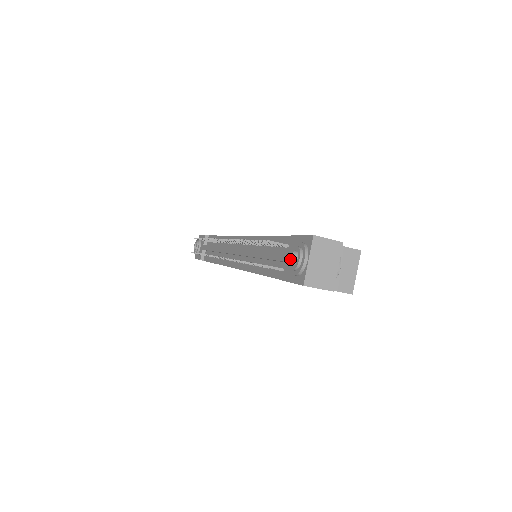
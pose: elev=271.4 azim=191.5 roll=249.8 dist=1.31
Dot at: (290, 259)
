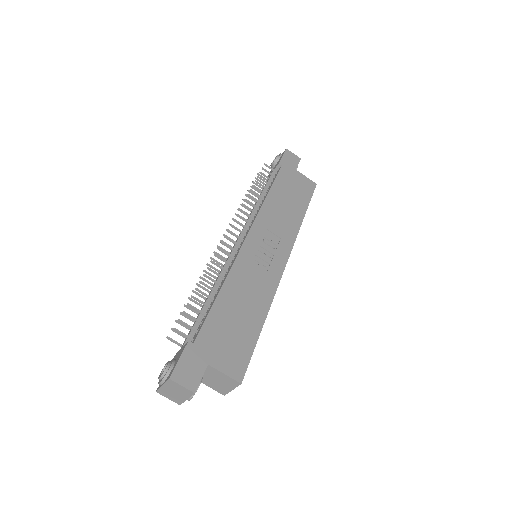
Dot at: (166, 364)
